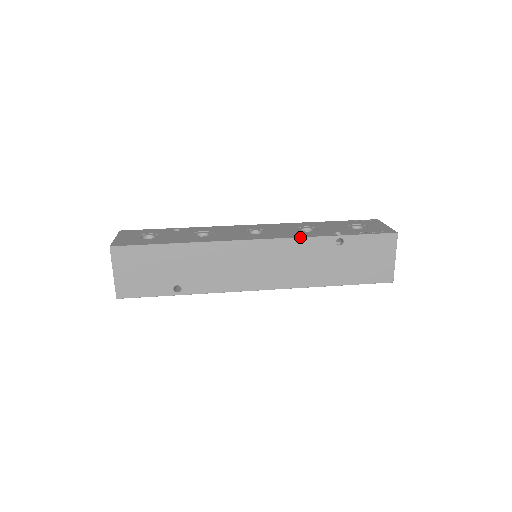
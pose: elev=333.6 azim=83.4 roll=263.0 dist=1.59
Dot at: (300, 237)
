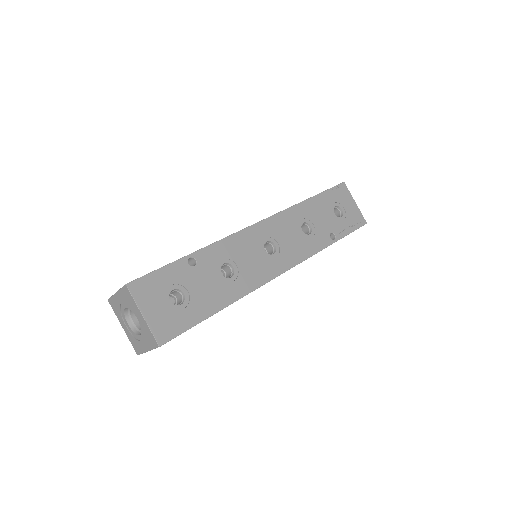
Dot at: occluded
